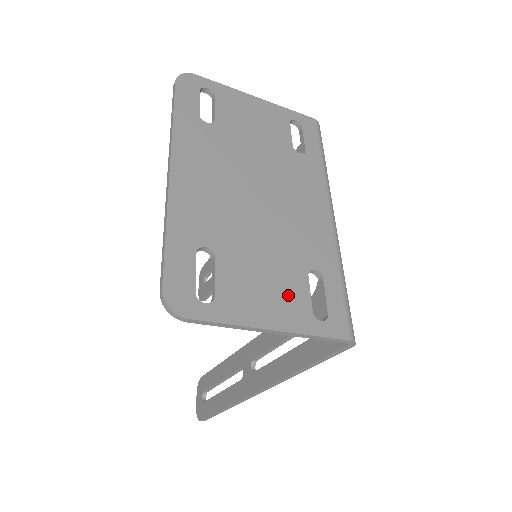
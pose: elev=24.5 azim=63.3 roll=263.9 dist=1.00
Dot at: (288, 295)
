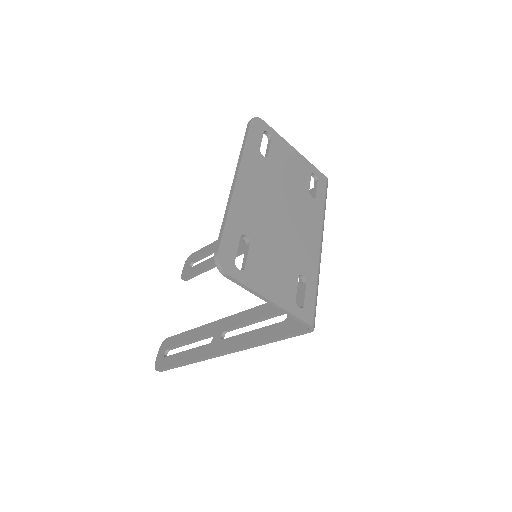
Dot at: (284, 284)
